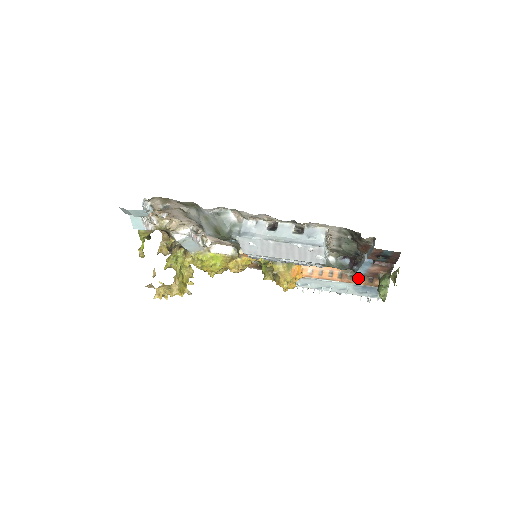
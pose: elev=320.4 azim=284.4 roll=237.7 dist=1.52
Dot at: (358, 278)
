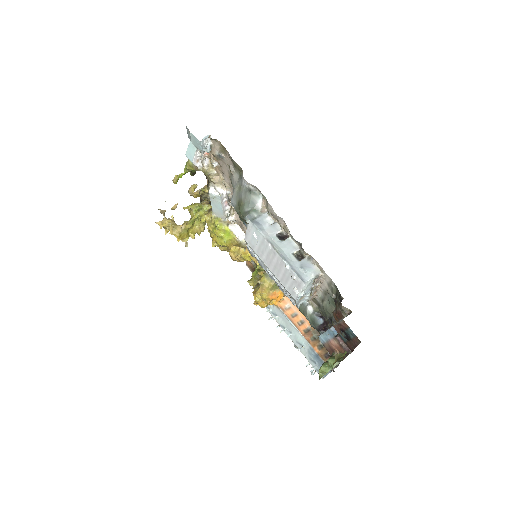
Dot at: (319, 345)
